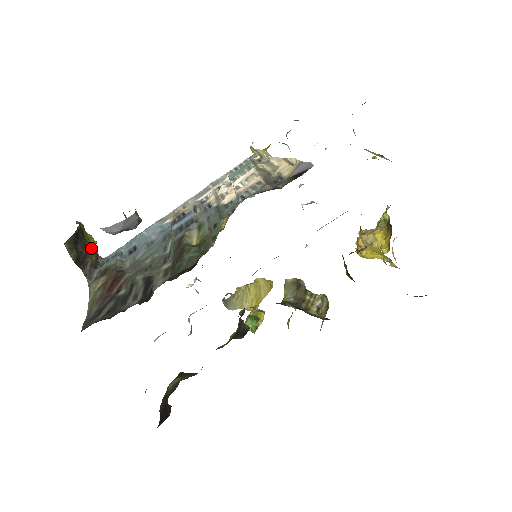
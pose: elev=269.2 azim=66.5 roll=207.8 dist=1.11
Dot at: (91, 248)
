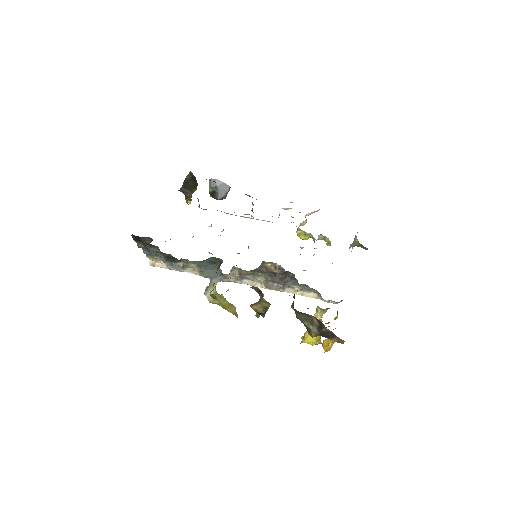
Dot at: (192, 192)
